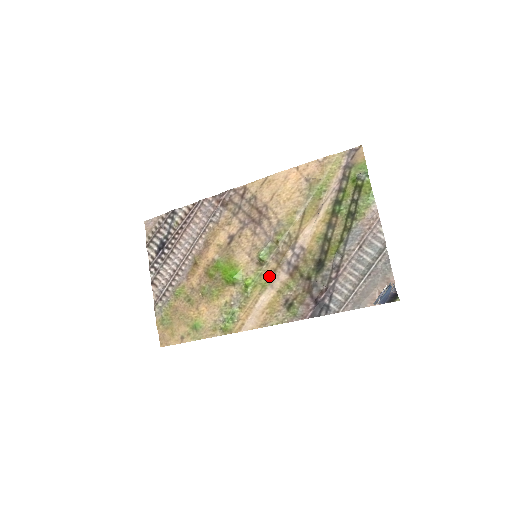
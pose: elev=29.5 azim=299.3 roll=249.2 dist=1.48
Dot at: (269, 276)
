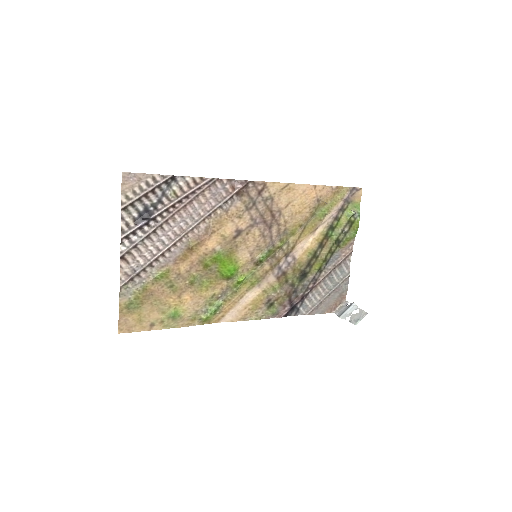
Dot at: (260, 276)
